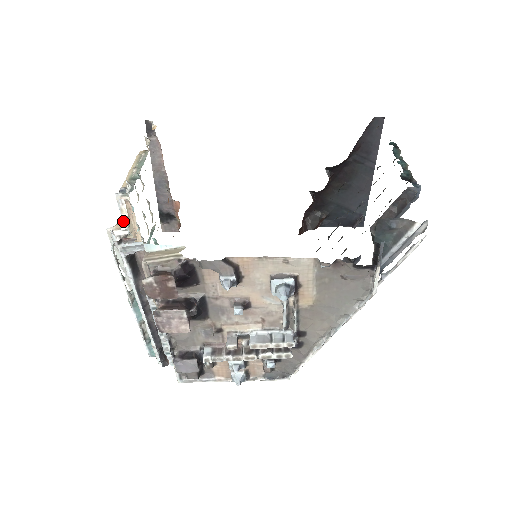
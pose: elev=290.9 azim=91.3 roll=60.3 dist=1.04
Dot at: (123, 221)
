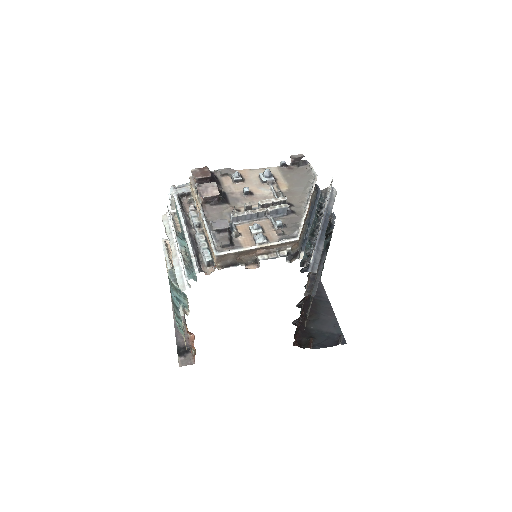
Dot at: occluded
